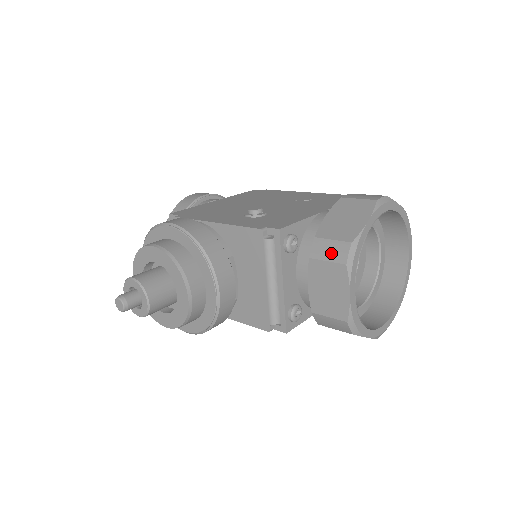
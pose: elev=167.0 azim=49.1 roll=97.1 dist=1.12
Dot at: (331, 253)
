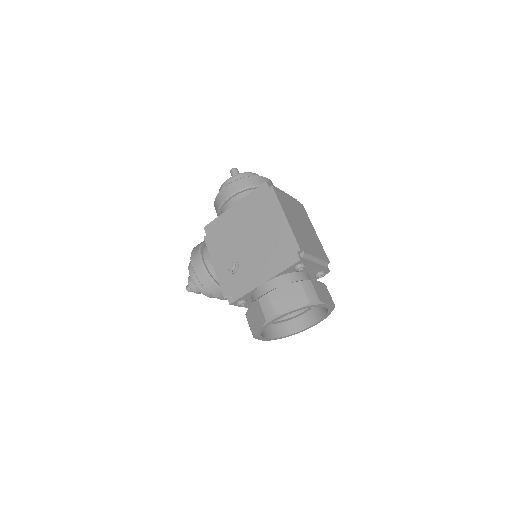
Dot at: occluded
